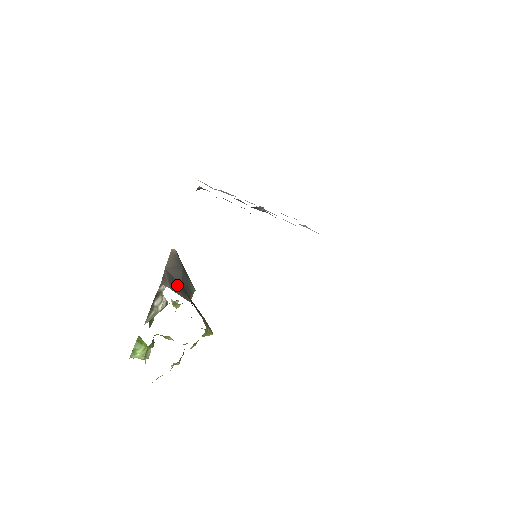
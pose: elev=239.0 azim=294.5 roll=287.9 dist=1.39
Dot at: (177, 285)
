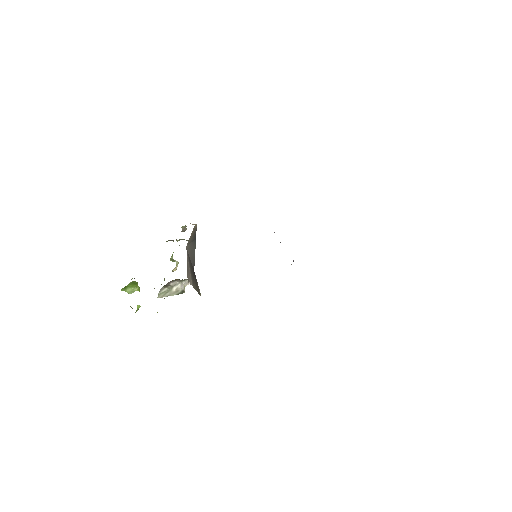
Dot at: (193, 271)
